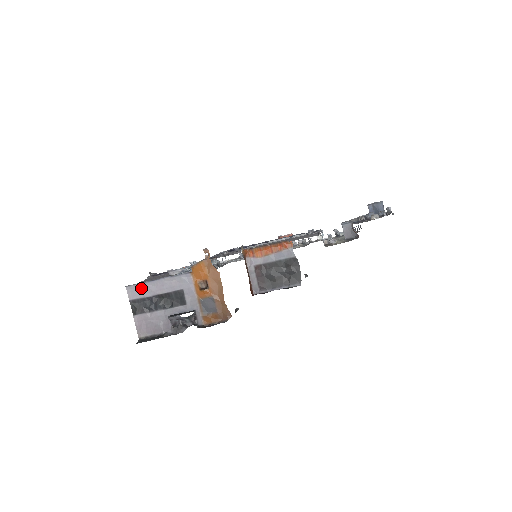
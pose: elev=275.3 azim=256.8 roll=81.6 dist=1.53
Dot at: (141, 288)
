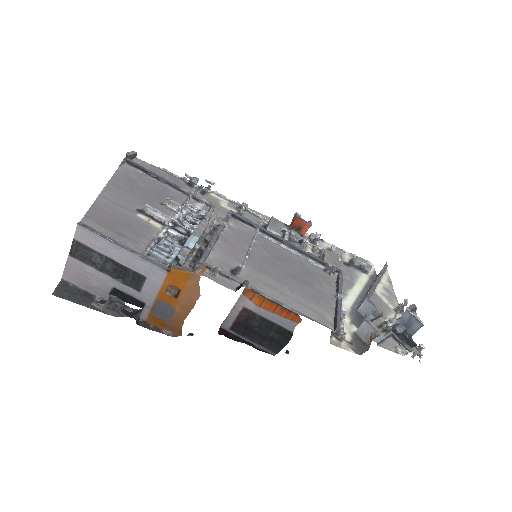
Dot at: (97, 239)
